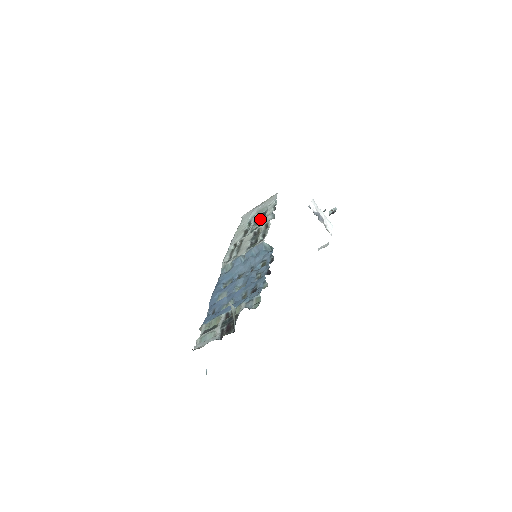
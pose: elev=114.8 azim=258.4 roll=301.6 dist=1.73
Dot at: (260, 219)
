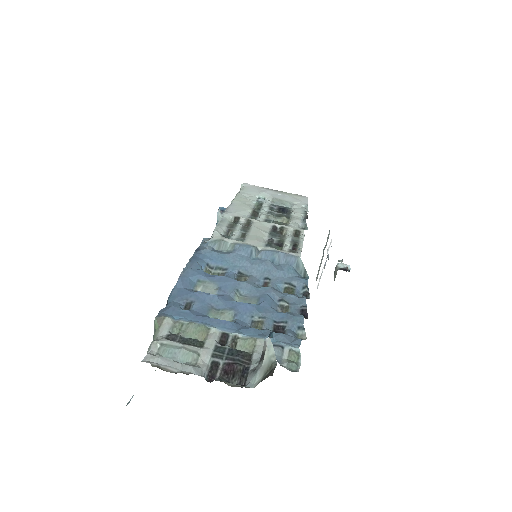
Dot at: (281, 213)
